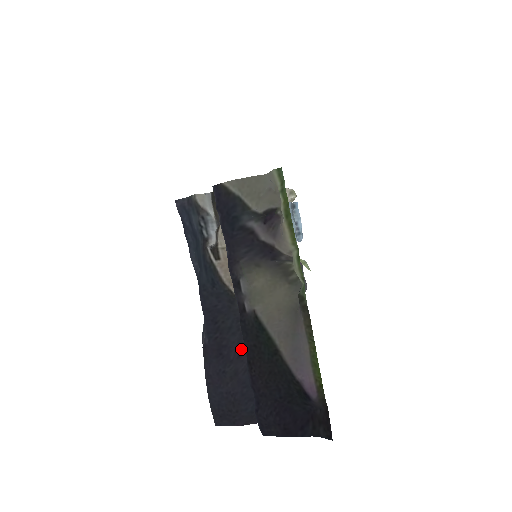
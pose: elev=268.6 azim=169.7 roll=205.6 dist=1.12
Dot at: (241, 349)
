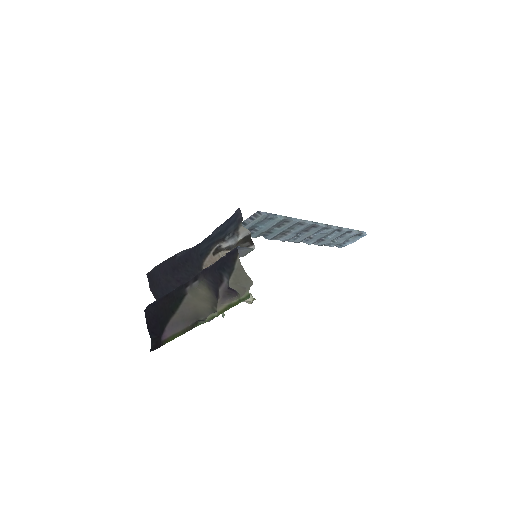
Dot at: (181, 281)
